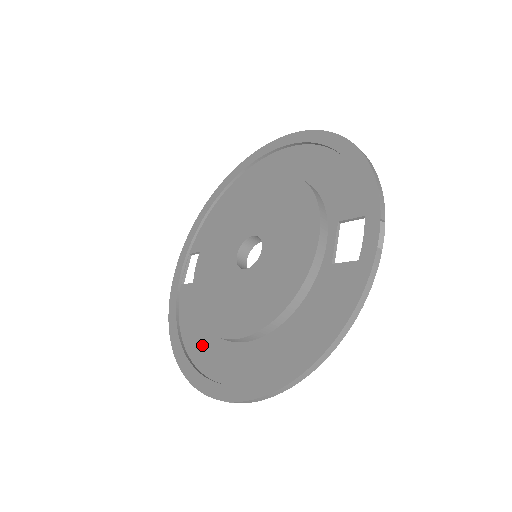
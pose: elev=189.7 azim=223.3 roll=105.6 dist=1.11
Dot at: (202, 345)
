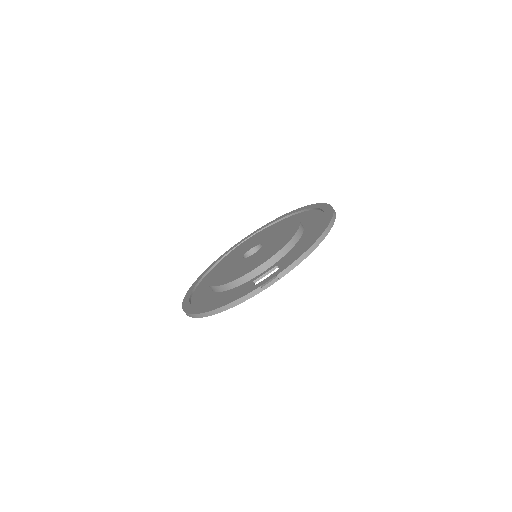
Dot at: occluded
